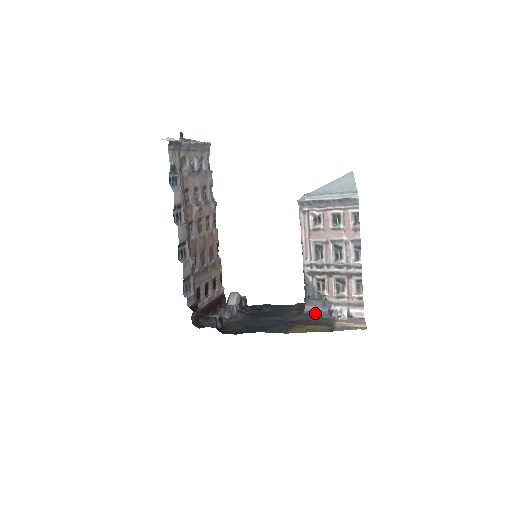
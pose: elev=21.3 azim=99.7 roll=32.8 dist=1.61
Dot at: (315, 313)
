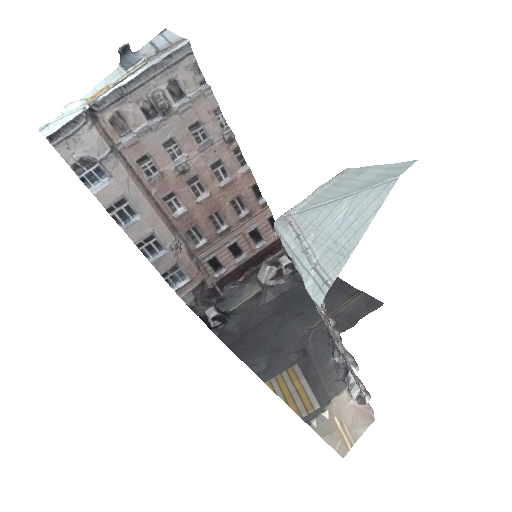
Dot at: (333, 356)
